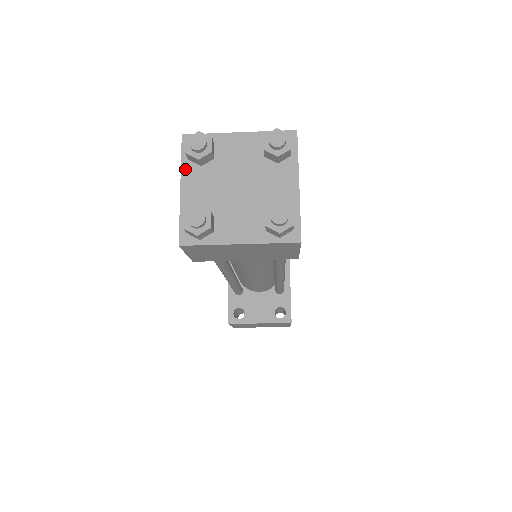
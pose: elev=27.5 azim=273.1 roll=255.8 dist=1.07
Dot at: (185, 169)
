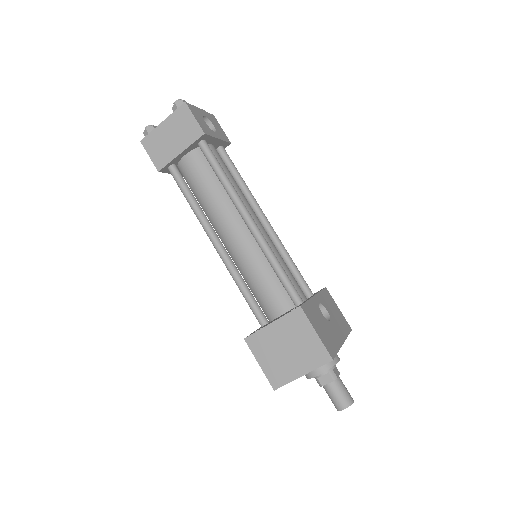
Dot at: occluded
